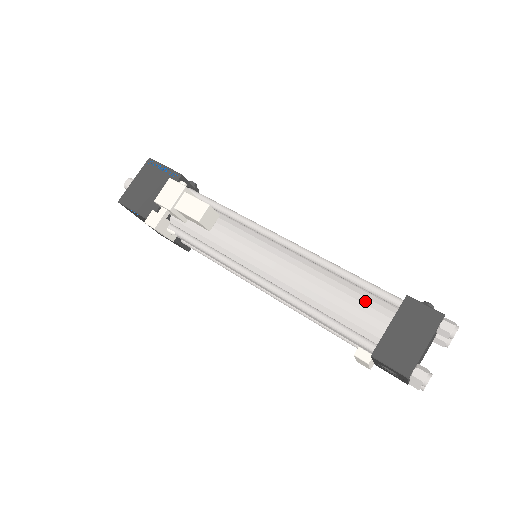
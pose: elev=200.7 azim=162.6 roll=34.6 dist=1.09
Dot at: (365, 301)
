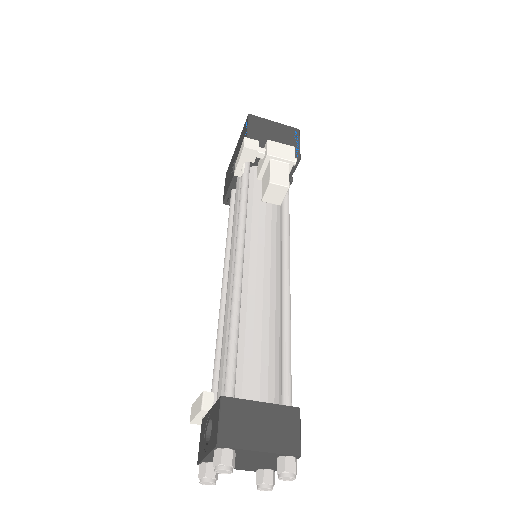
Dot at: (271, 370)
